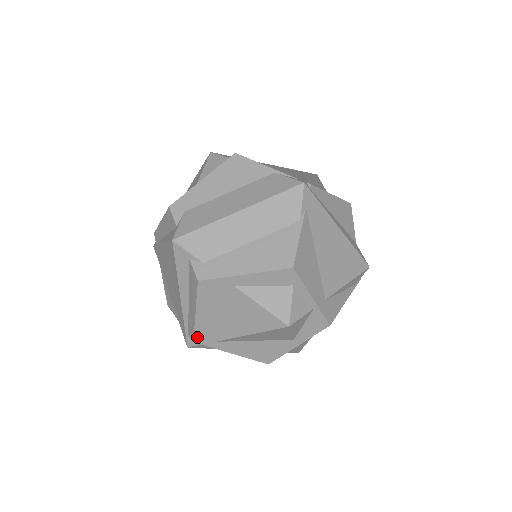
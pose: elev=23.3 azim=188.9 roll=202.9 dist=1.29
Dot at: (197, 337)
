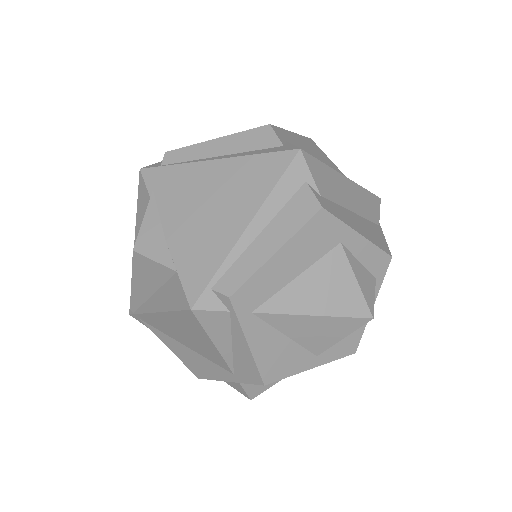
Dot at: (241, 291)
